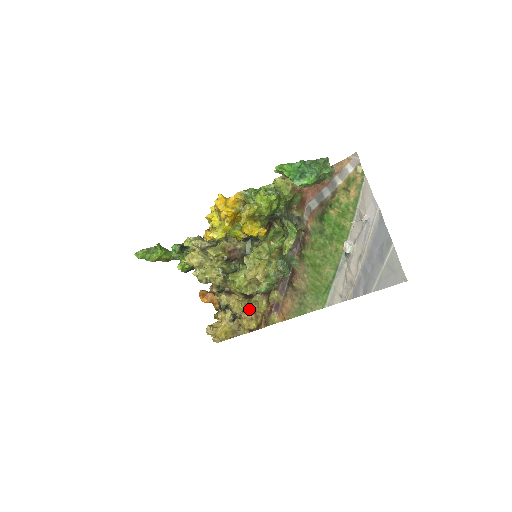
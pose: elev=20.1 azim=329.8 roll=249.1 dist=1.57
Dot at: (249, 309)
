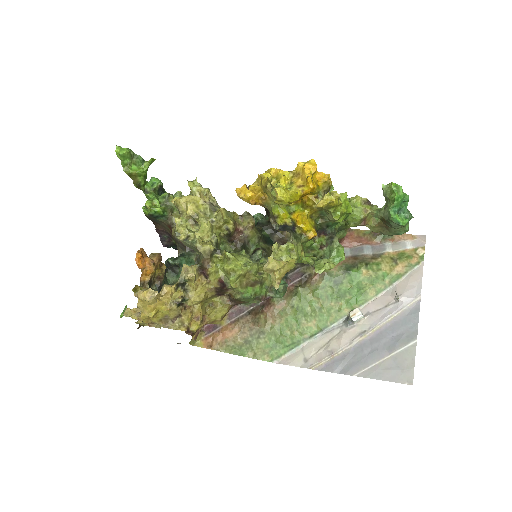
Dot at: (202, 306)
